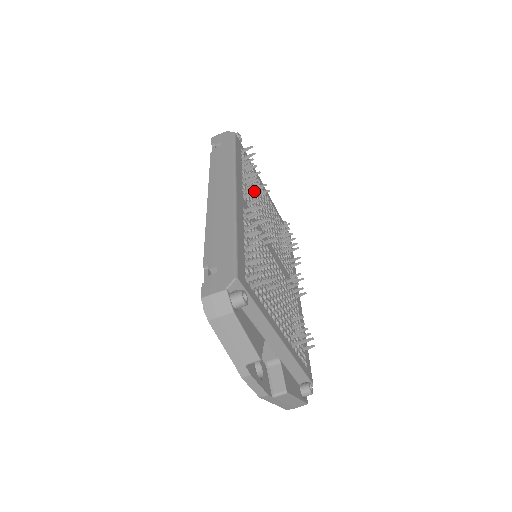
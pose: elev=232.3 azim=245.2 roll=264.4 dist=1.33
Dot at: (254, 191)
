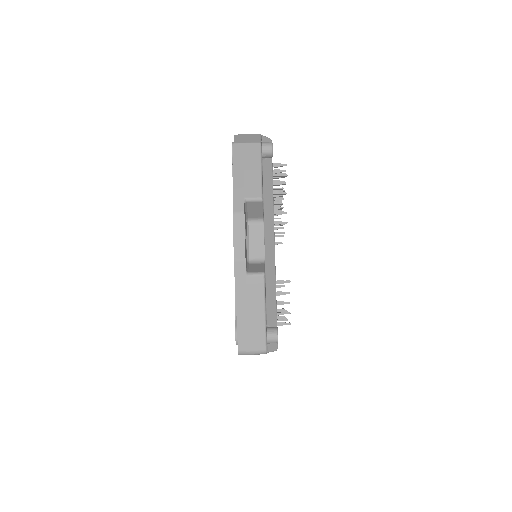
Dot at: occluded
